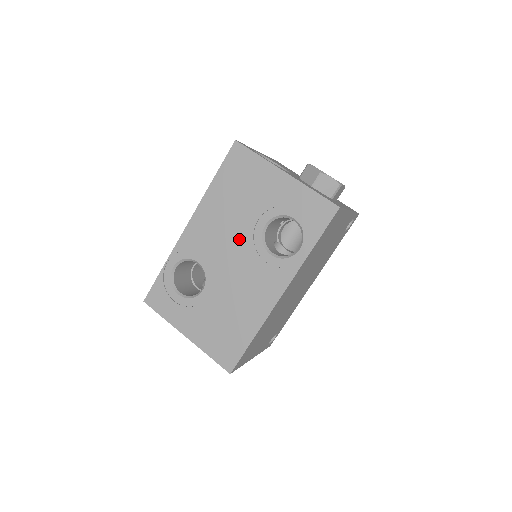
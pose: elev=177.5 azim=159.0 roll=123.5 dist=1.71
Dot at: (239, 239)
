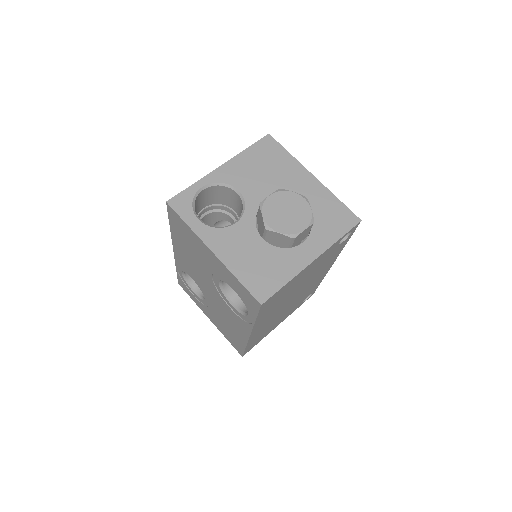
Dot at: (207, 281)
